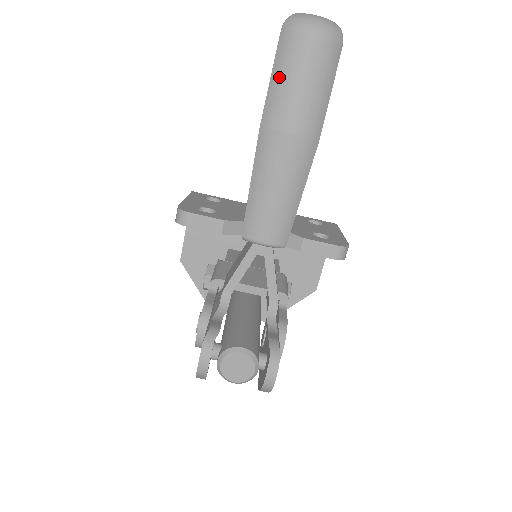
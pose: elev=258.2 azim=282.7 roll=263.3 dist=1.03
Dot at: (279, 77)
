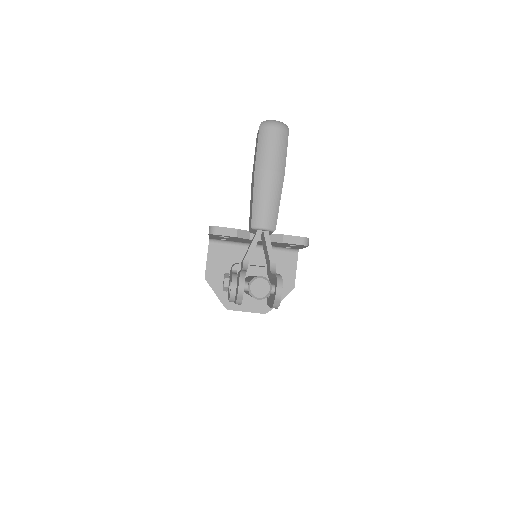
Dot at: (261, 146)
